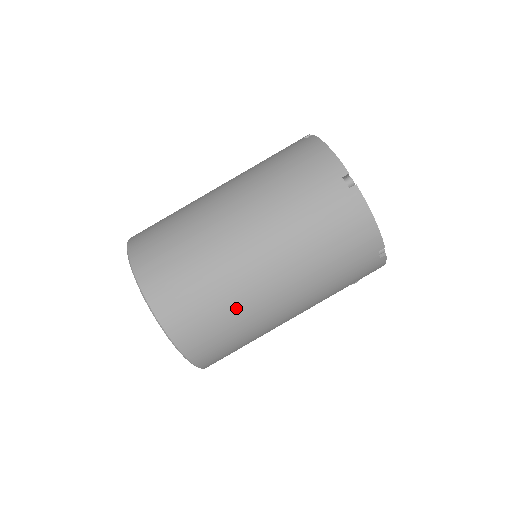
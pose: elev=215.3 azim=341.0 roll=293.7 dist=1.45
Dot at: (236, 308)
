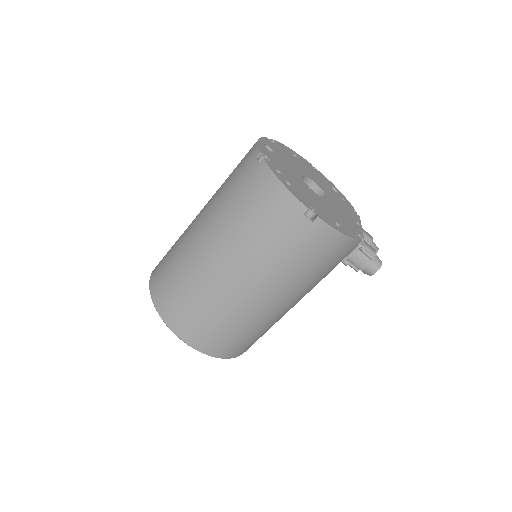
Dot at: (198, 288)
